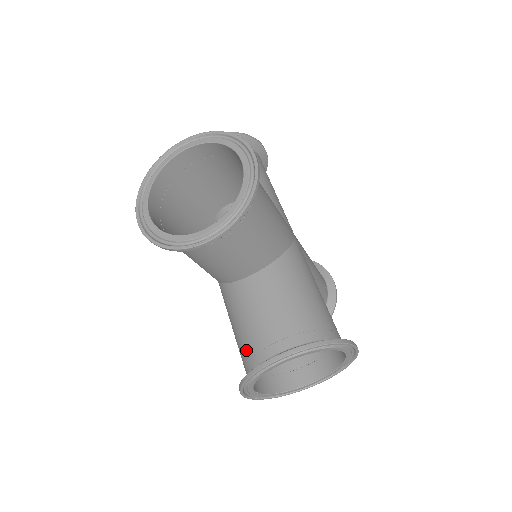
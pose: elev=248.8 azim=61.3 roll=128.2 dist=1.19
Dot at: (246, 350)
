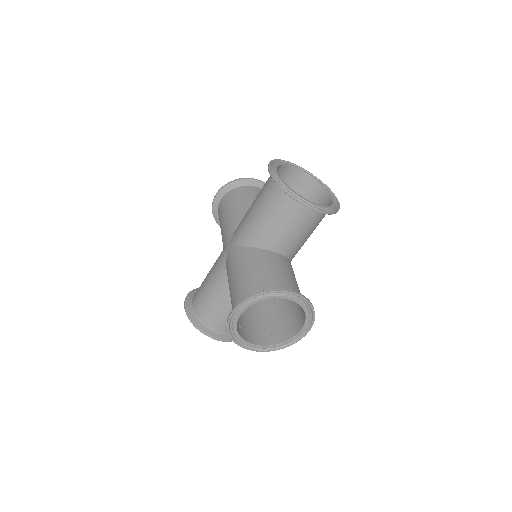
Dot at: (208, 314)
